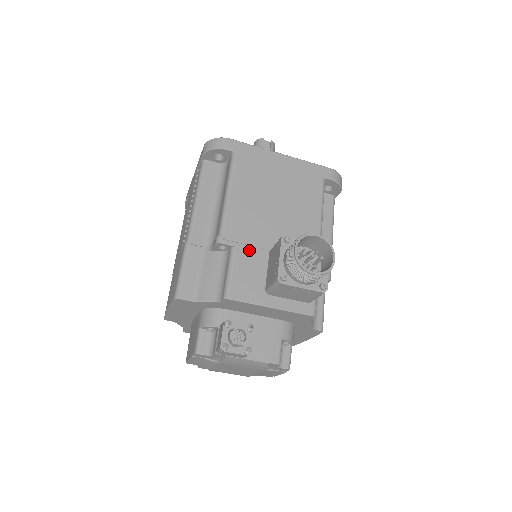
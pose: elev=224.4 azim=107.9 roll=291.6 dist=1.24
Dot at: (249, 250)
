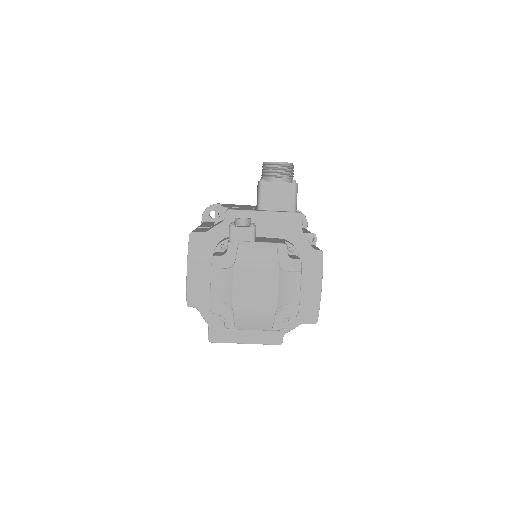
Dot at: occluded
